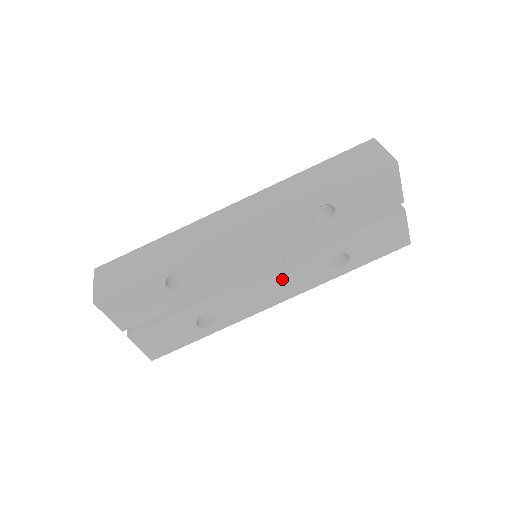
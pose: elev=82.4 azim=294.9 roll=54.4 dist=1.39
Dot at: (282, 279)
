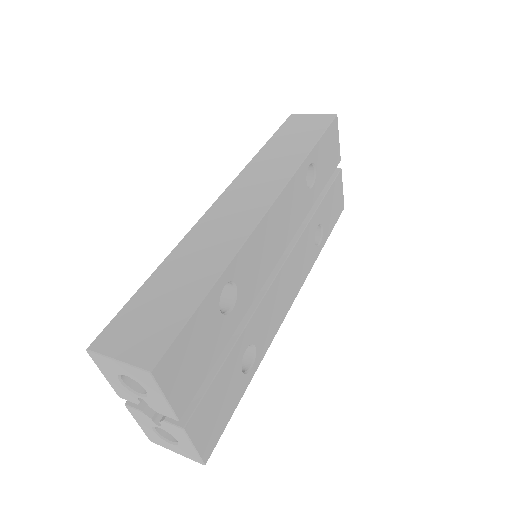
Dot at: (292, 268)
